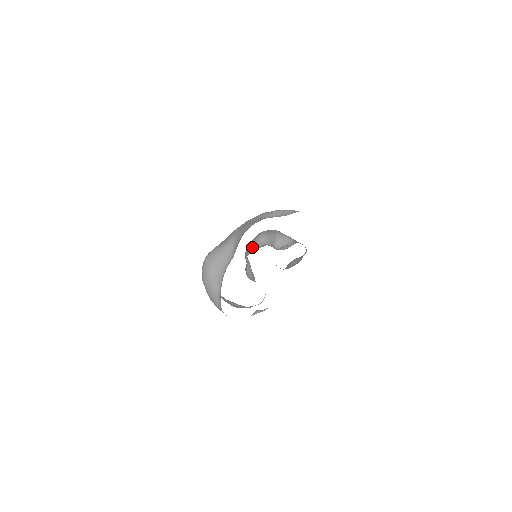
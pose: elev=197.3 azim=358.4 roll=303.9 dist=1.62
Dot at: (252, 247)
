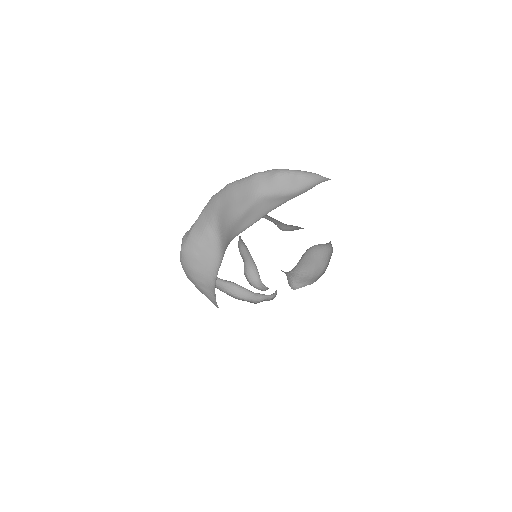
Dot at: occluded
